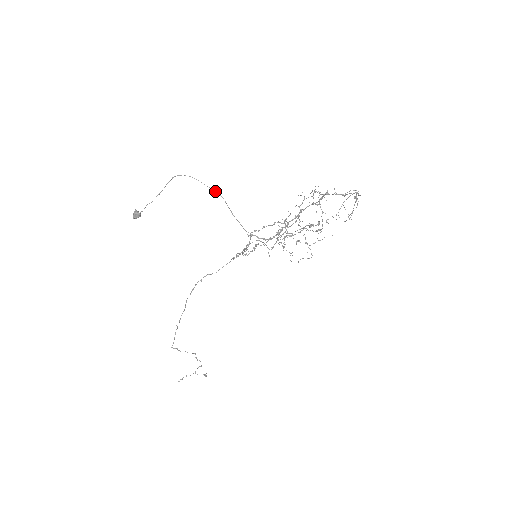
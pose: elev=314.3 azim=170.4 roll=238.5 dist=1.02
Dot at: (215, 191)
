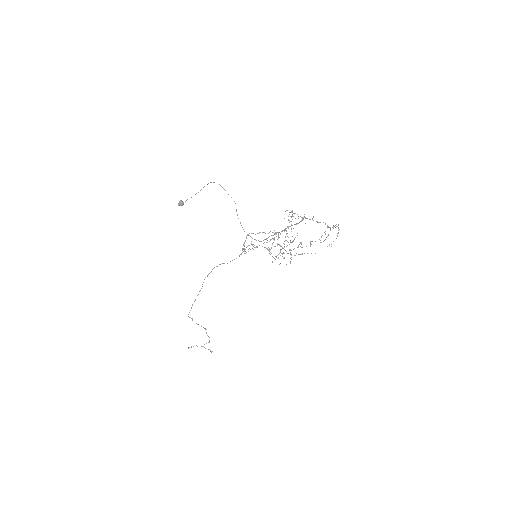
Dot at: occluded
